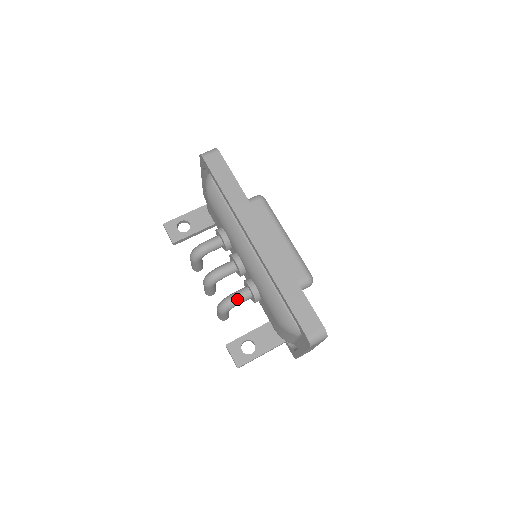
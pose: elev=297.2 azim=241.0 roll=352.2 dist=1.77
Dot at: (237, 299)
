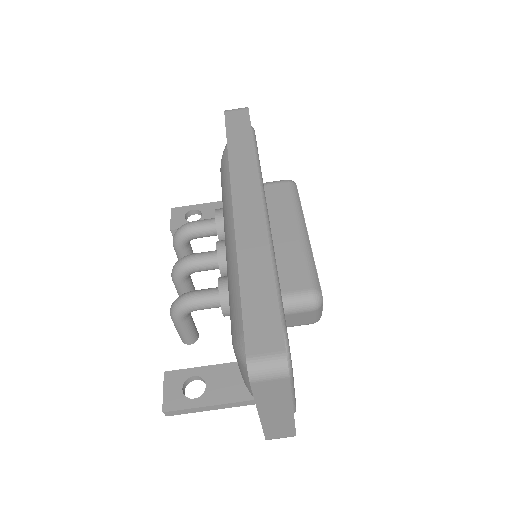
Dot at: (196, 297)
